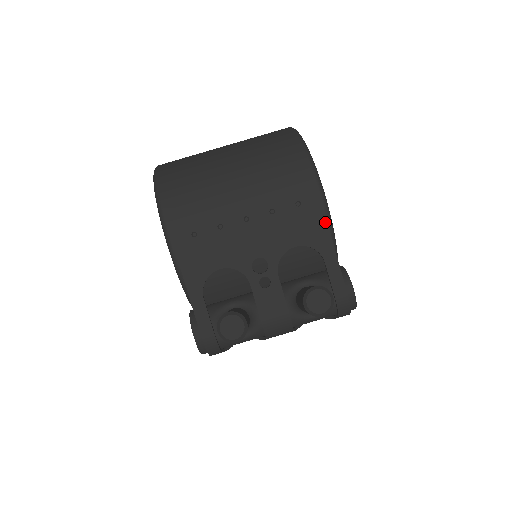
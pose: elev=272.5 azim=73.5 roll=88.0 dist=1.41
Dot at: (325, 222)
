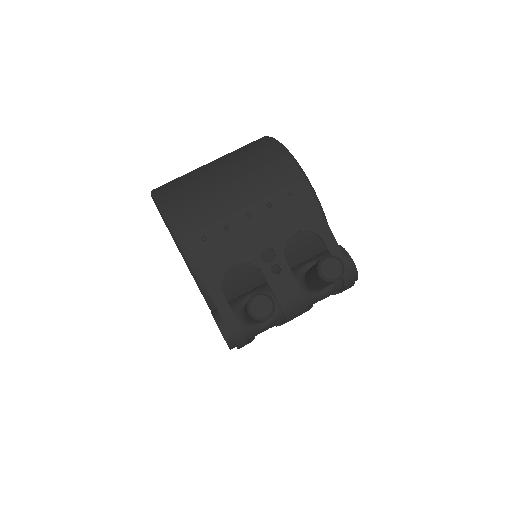
Dot at: (317, 206)
